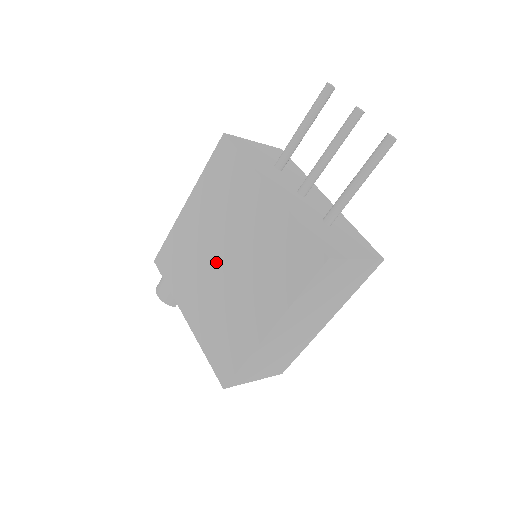
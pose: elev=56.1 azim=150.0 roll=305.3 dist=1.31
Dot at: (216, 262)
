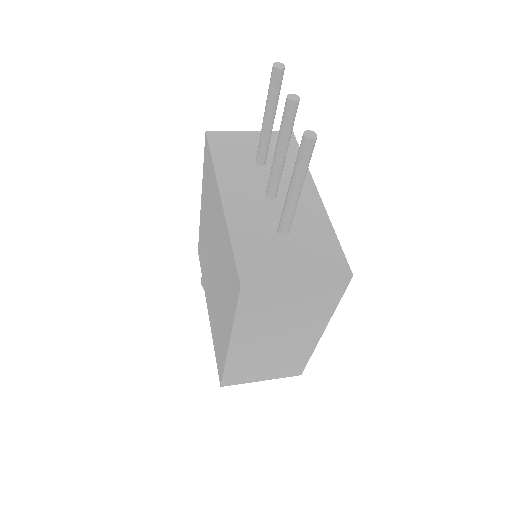
Dot at: (211, 264)
